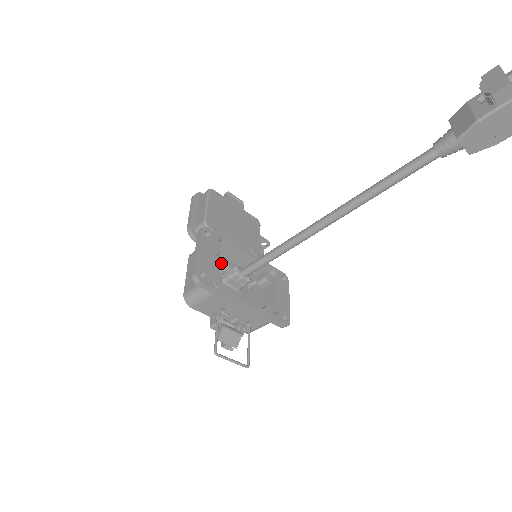
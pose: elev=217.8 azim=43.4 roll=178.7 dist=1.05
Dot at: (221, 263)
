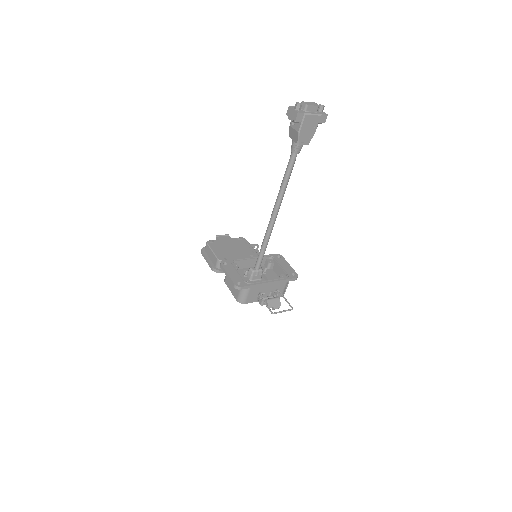
Dot at: (242, 273)
